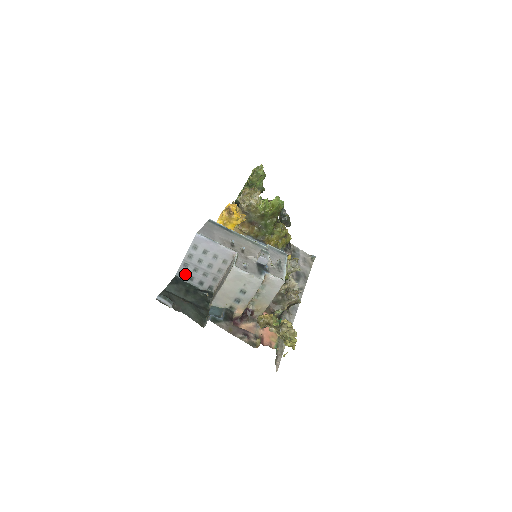
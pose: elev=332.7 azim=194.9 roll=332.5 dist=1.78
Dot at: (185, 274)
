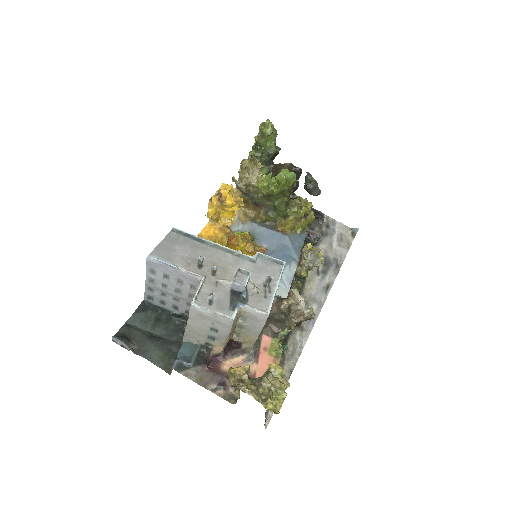
Dot at: (154, 298)
